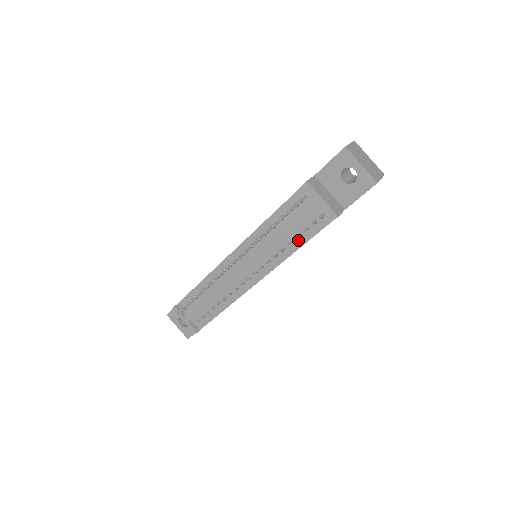
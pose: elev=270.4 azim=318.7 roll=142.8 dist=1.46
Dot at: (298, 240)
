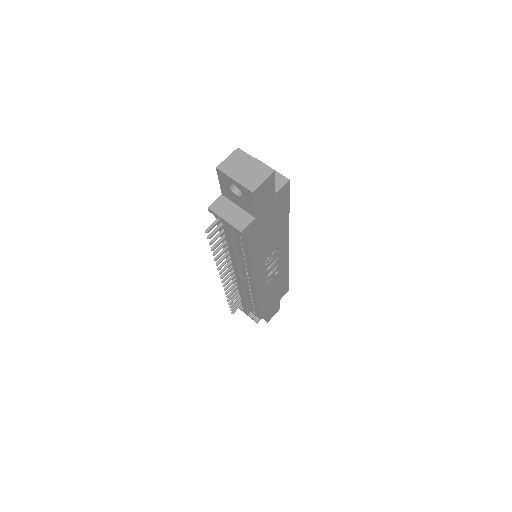
Dot at: (244, 251)
